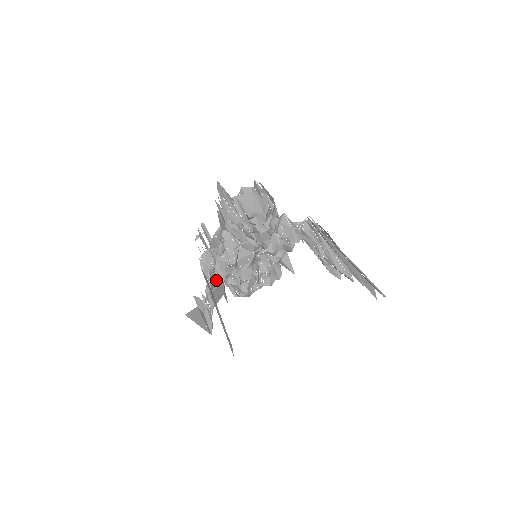
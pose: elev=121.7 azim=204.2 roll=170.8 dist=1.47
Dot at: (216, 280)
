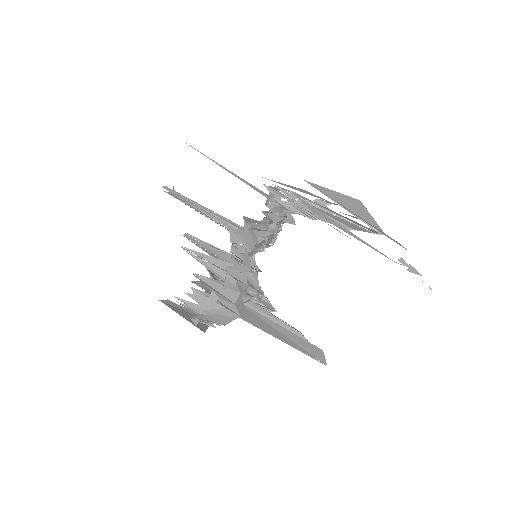
Dot at: occluded
